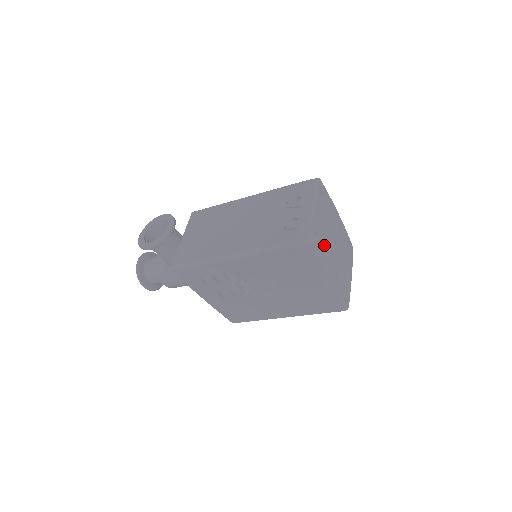
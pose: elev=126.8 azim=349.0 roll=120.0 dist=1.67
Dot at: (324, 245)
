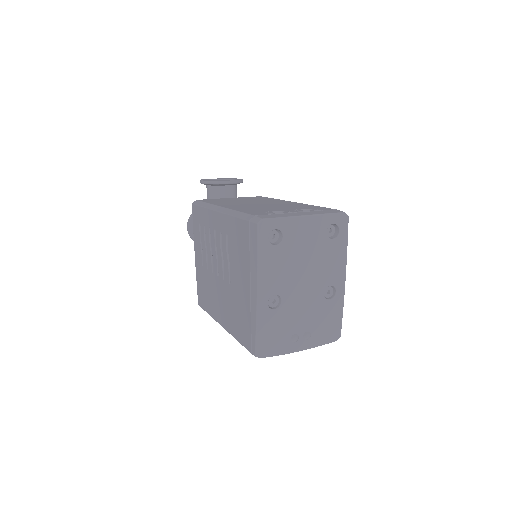
Dot at: (281, 257)
